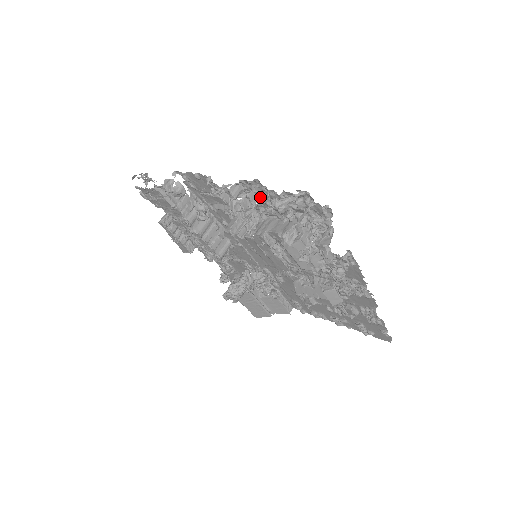
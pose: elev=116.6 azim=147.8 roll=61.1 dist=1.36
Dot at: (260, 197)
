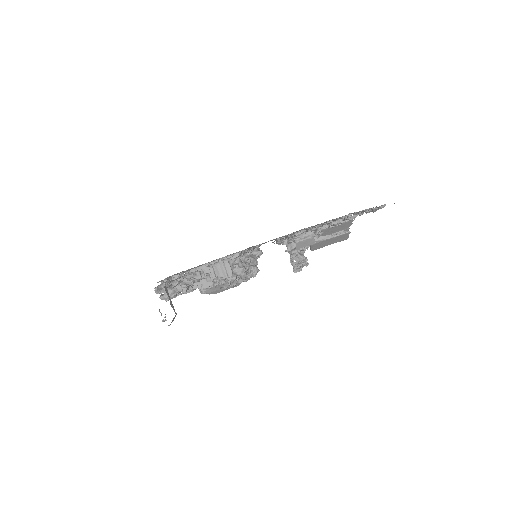
Dot at: (179, 273)
